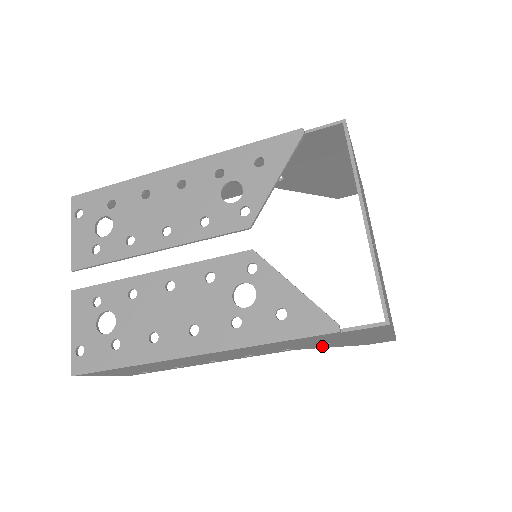
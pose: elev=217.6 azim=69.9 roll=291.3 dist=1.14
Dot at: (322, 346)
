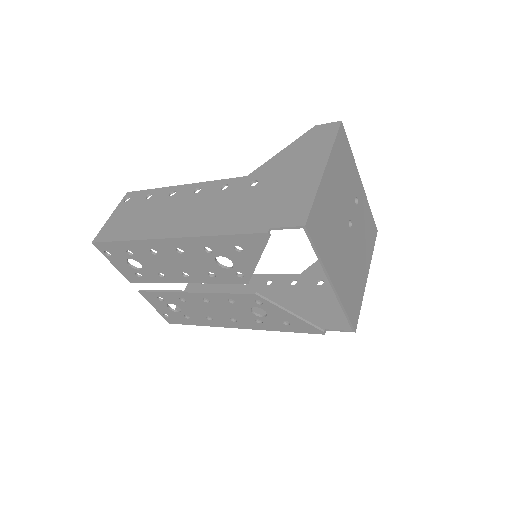
Dot at: (319, 270)
